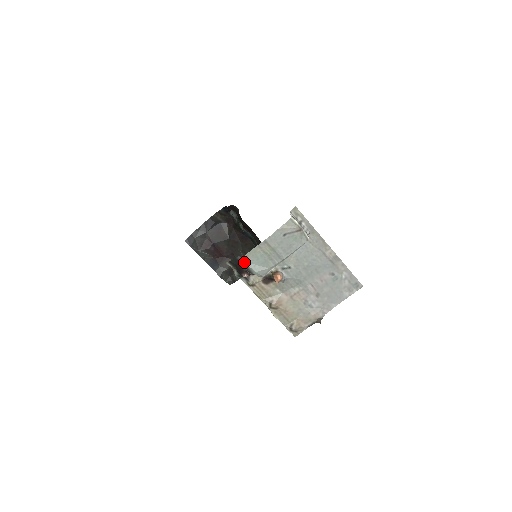
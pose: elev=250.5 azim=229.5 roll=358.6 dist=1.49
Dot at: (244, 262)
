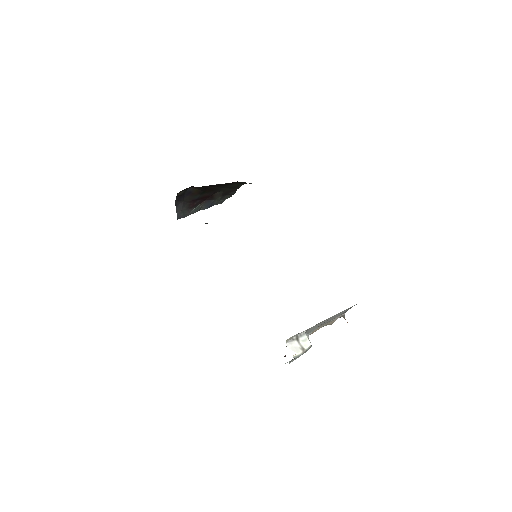
Dot at: occluded
